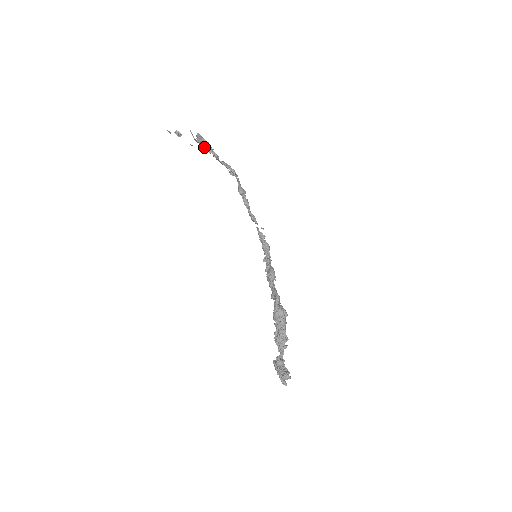
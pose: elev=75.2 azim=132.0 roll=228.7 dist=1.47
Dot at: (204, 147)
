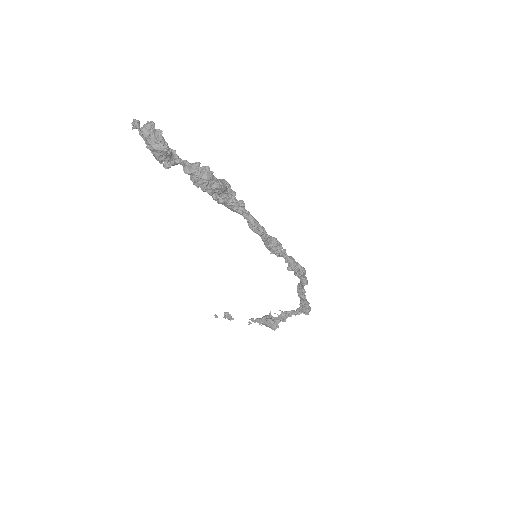
Dot at: (266, 322)
